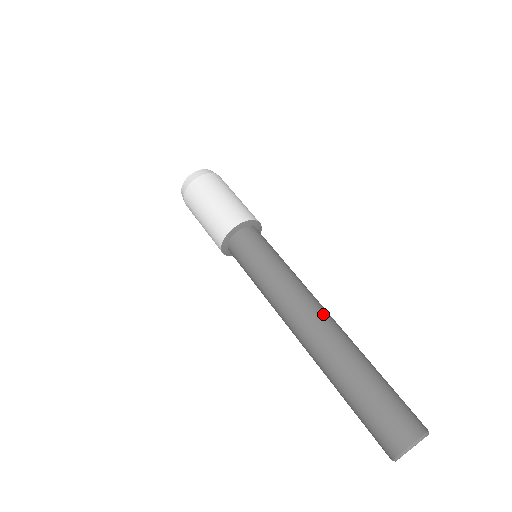
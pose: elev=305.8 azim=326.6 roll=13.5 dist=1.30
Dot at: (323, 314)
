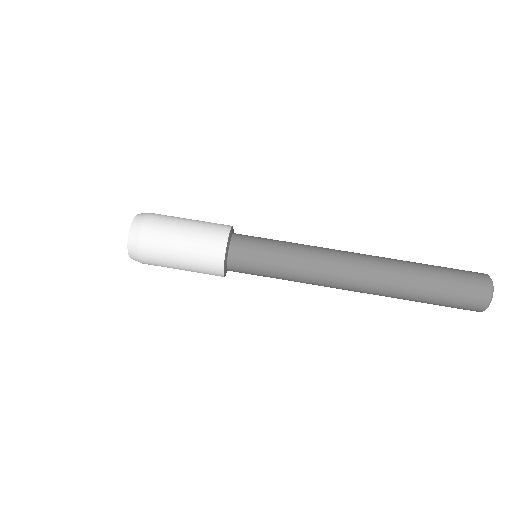
Dot at: (359, 264)
